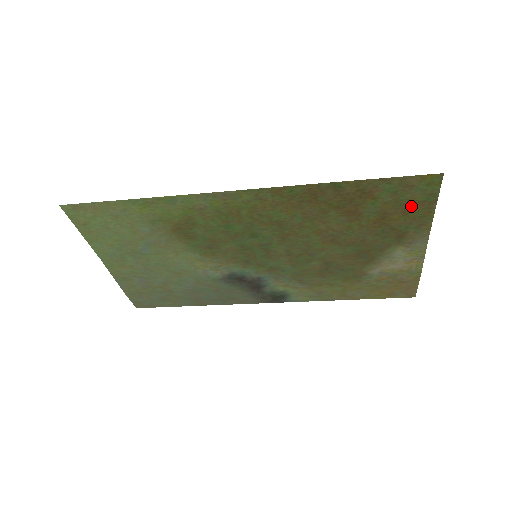
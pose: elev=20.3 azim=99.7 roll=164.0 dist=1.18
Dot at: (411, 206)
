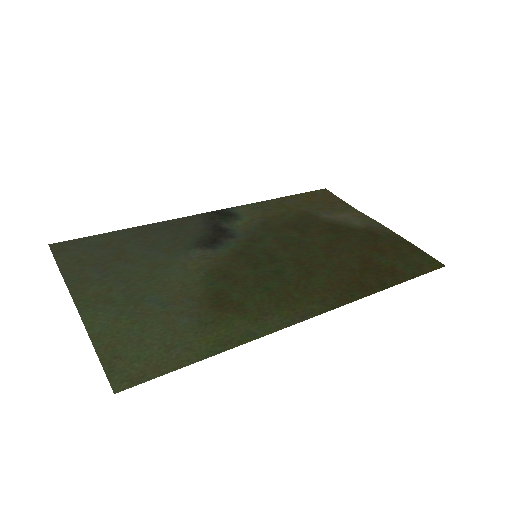
Dot at: (404, 251)
